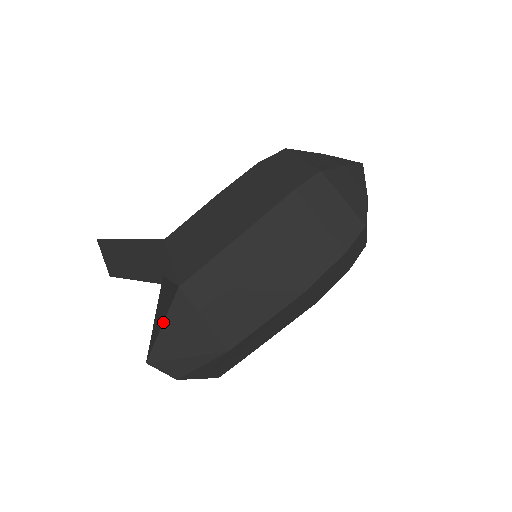
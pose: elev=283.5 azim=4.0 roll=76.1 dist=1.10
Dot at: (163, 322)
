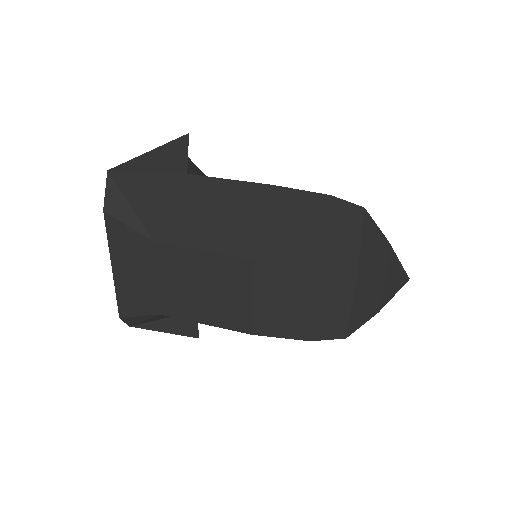
Dot at: (150, 172)
